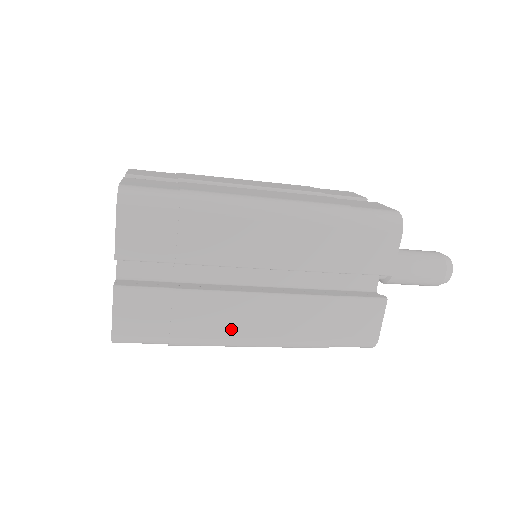
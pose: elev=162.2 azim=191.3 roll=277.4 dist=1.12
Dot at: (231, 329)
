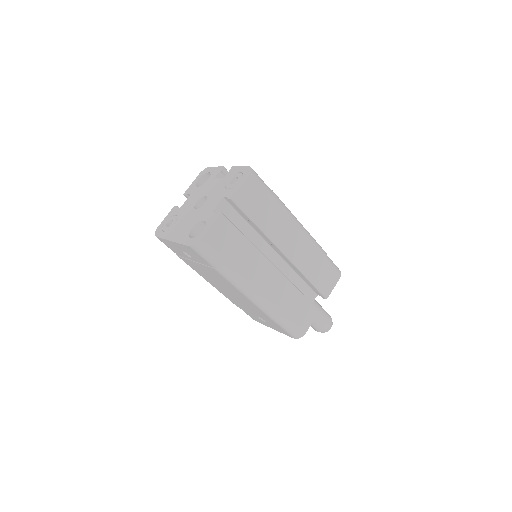
Dot at: (254, 278)
